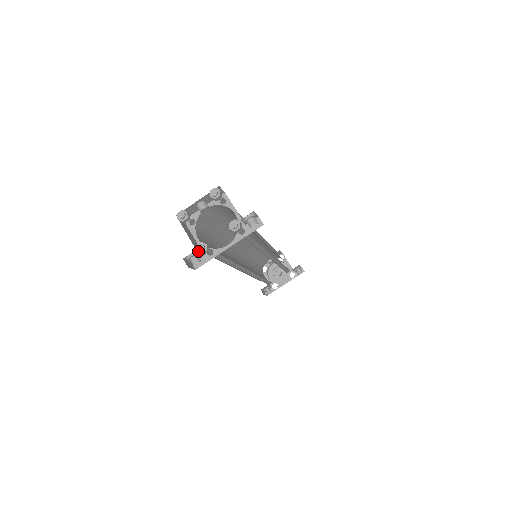
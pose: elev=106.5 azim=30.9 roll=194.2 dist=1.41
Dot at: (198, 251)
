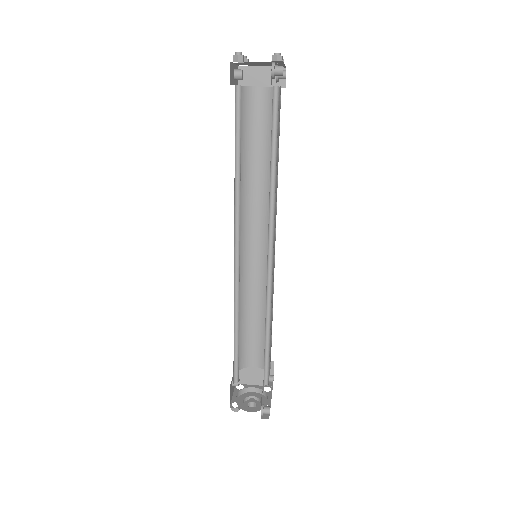
Dot at: (278, 55)
